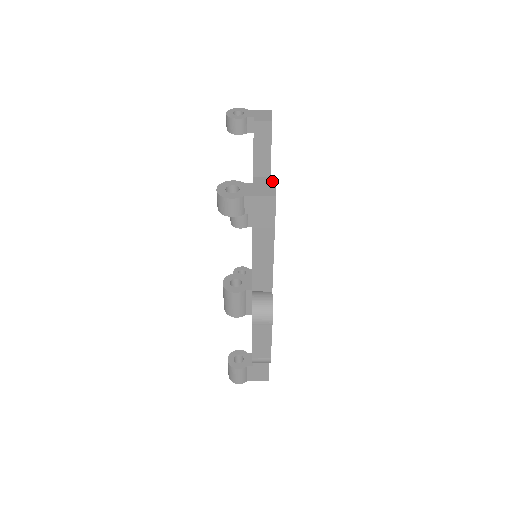
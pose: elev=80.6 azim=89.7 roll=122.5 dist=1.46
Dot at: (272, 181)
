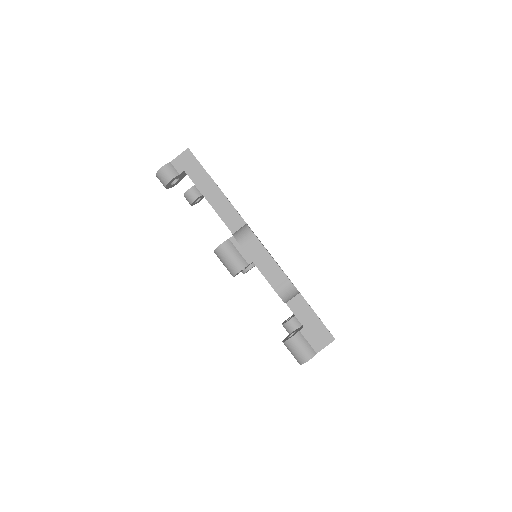
Dot at: occluded
